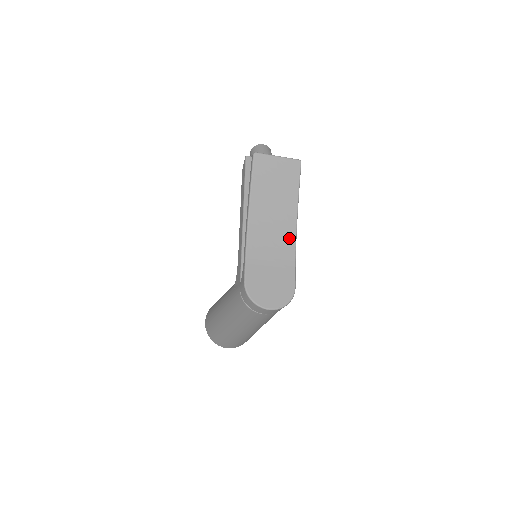
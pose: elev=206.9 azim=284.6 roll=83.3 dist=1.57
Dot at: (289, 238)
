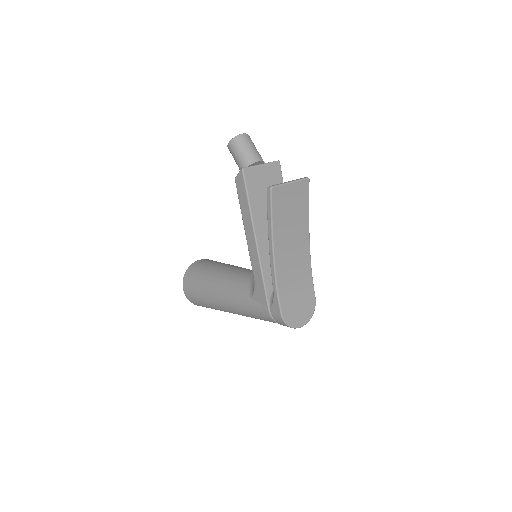
Dot at: (305, 257)
